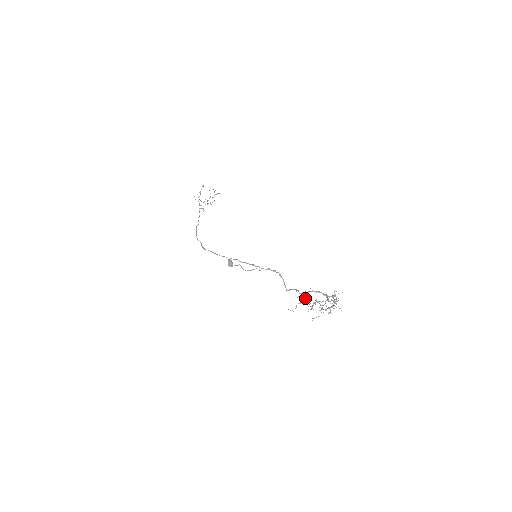
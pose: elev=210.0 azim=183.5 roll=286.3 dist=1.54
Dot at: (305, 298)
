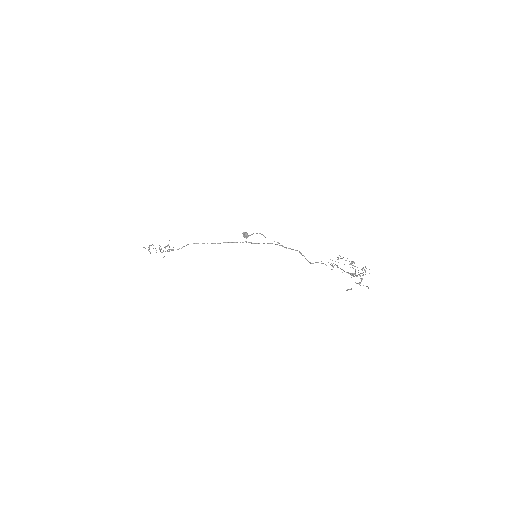
Dot at: (341, 258)
